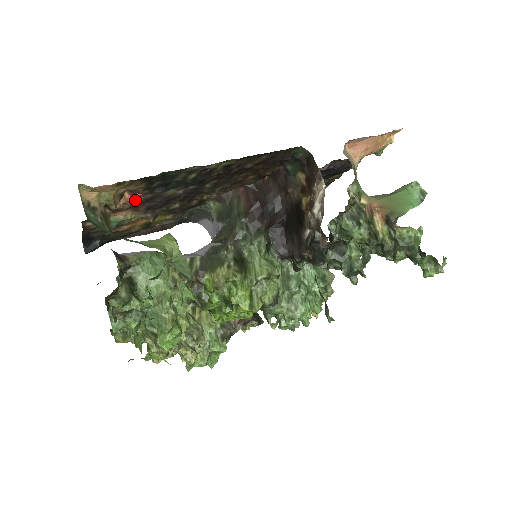
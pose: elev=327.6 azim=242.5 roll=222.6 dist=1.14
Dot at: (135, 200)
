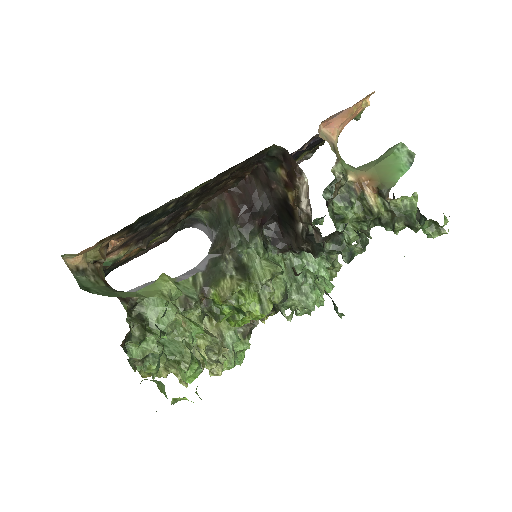
Dot at: (122, 241)
